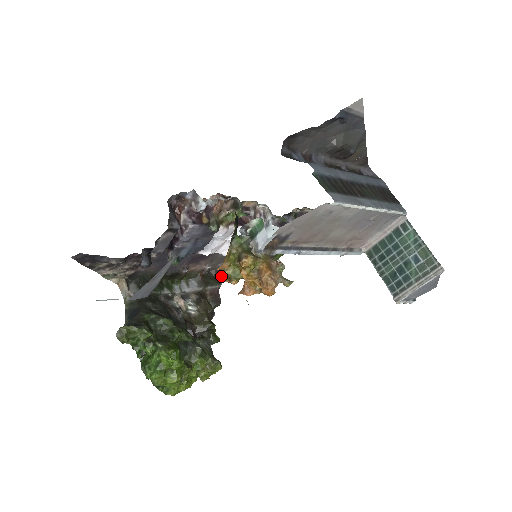
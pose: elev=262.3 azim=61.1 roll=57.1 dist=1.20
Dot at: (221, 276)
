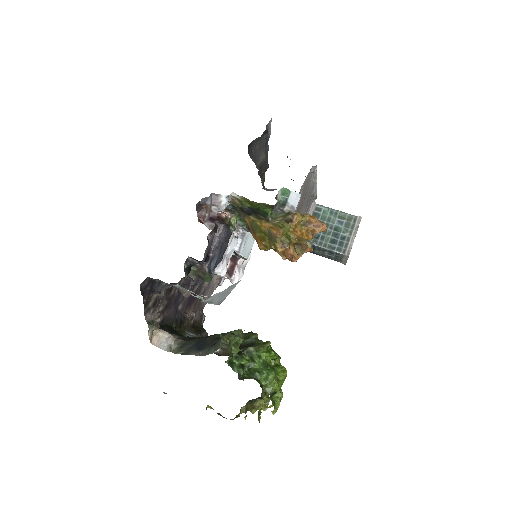
Dot at: (201, 325)
